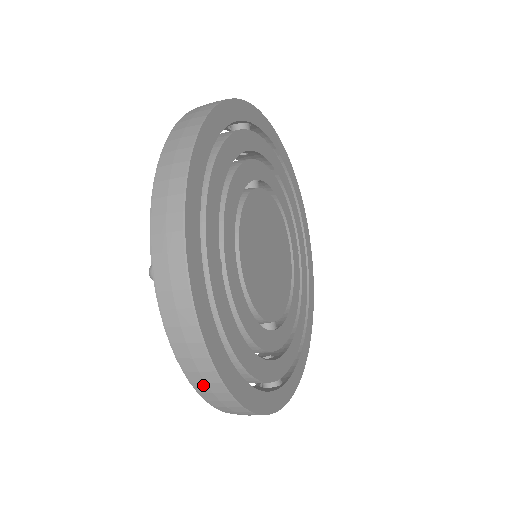
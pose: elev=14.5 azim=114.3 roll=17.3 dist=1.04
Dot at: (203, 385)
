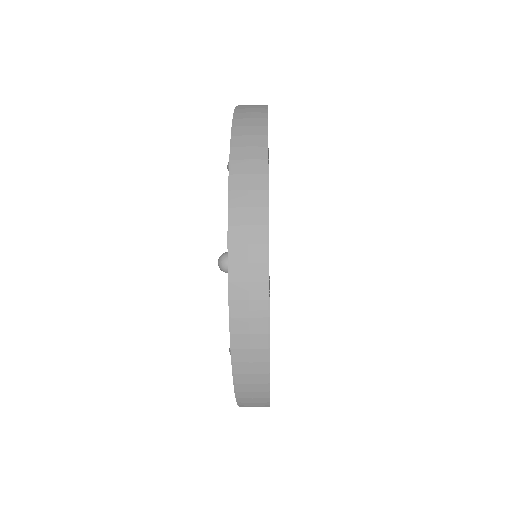
Dot at: (246, 376)
